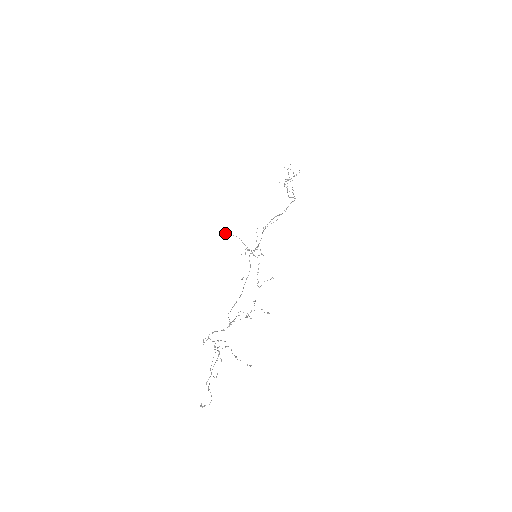
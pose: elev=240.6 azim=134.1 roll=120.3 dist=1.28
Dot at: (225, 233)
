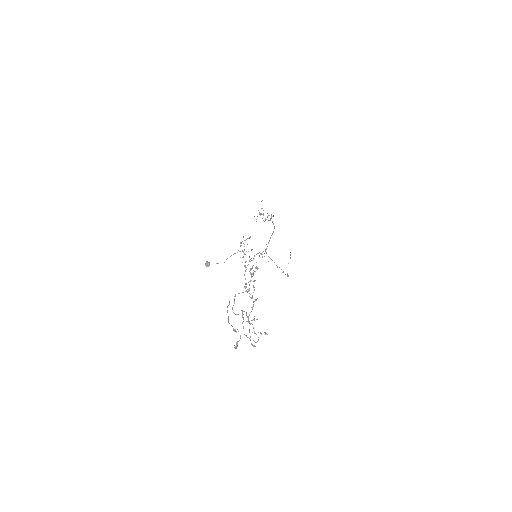
Dot at: (208, 264)
